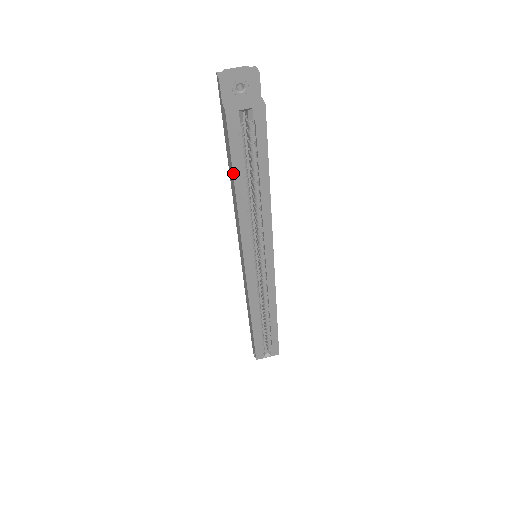
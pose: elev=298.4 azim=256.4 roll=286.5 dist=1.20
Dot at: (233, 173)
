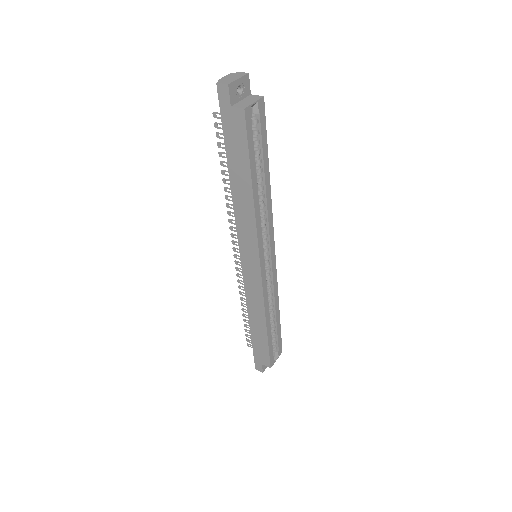
Dot at: (250, 169)
